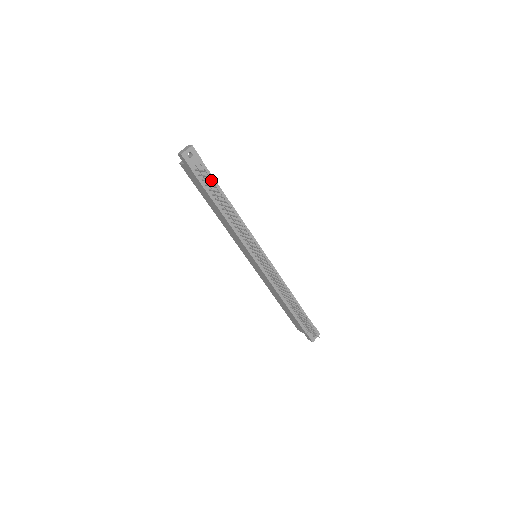
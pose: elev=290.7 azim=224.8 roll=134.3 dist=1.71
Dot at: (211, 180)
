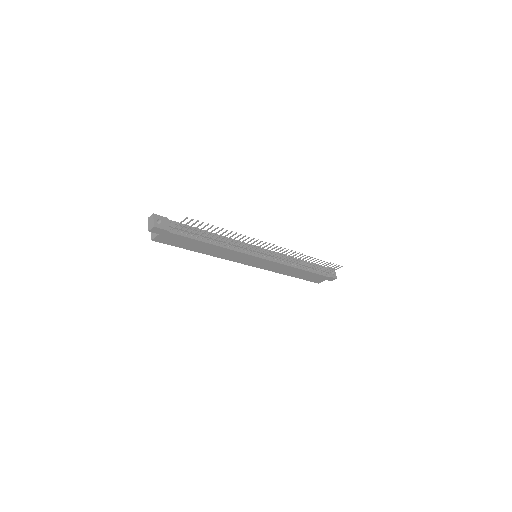
Dot at: occluded
